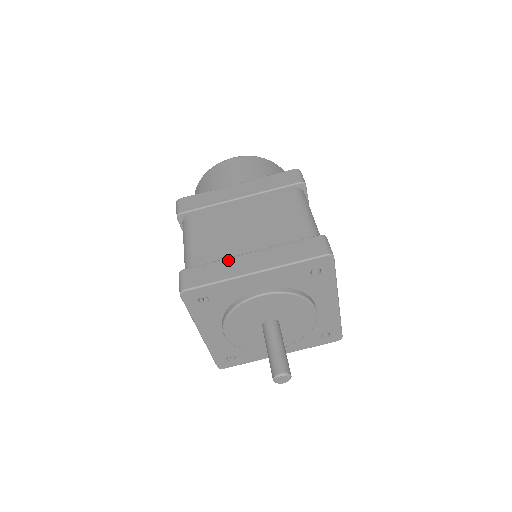
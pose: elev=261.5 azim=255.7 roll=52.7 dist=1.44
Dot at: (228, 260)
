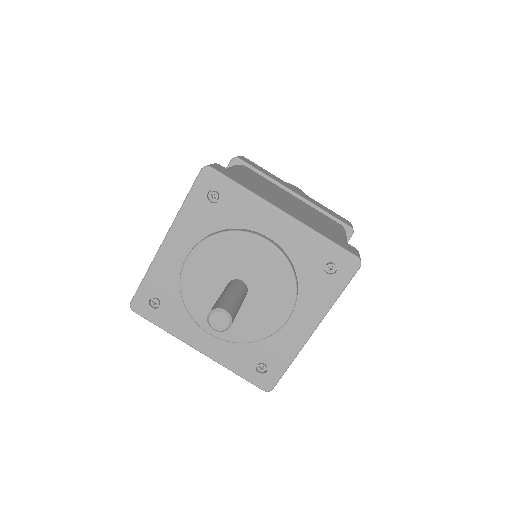
Dot at: (264, 192)
